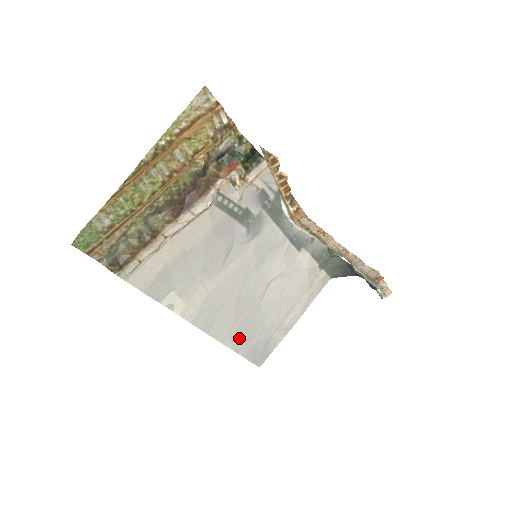
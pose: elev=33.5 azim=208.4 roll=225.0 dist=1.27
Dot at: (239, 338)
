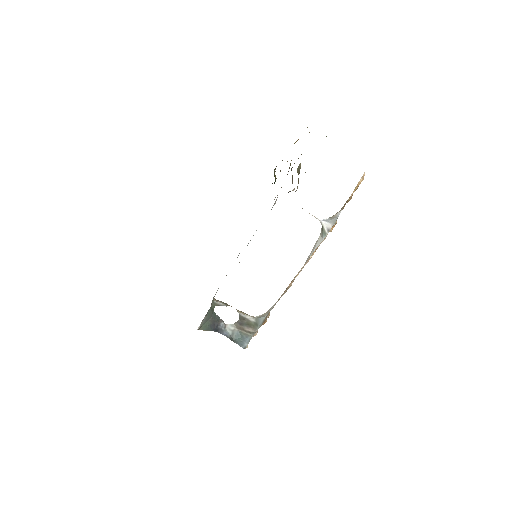
Dot at: occluded
